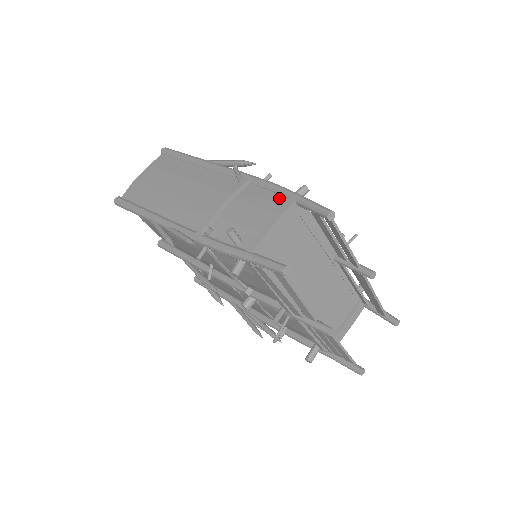
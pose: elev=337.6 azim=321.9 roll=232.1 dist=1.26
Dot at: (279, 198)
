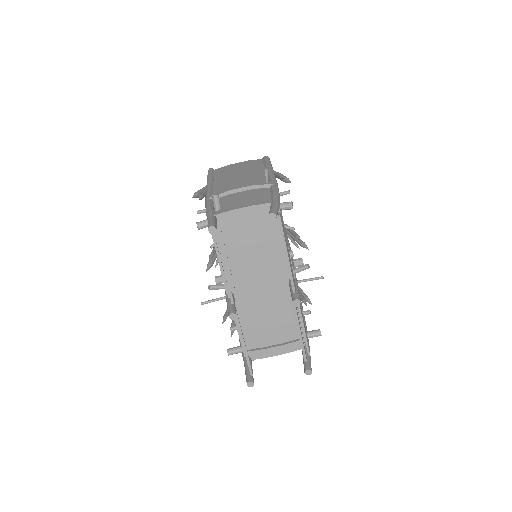
Dot at: (268, 199)
